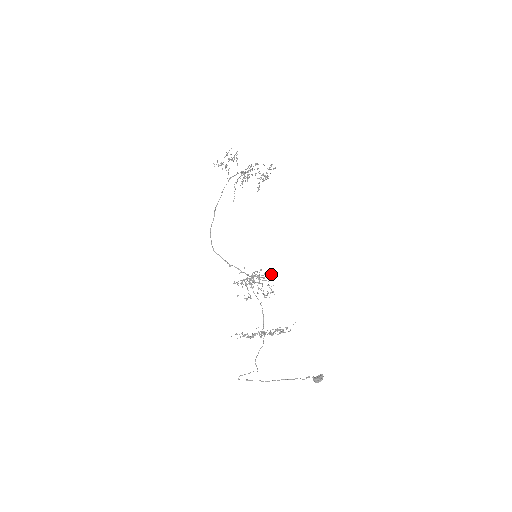
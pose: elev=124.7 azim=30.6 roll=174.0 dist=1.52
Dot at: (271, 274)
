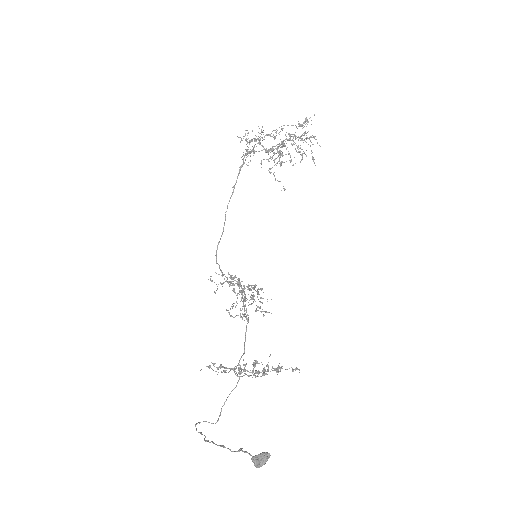
Dot at: (231, 277)
